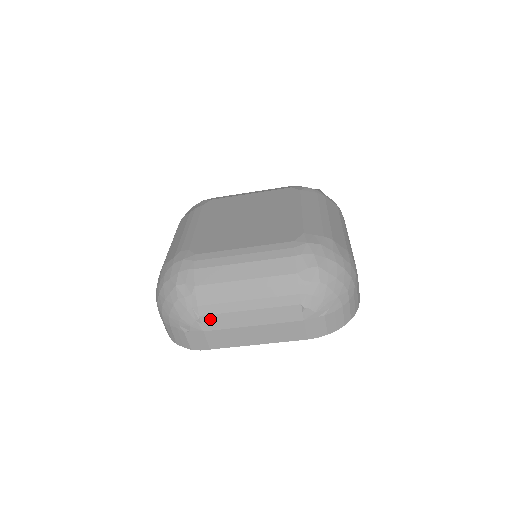
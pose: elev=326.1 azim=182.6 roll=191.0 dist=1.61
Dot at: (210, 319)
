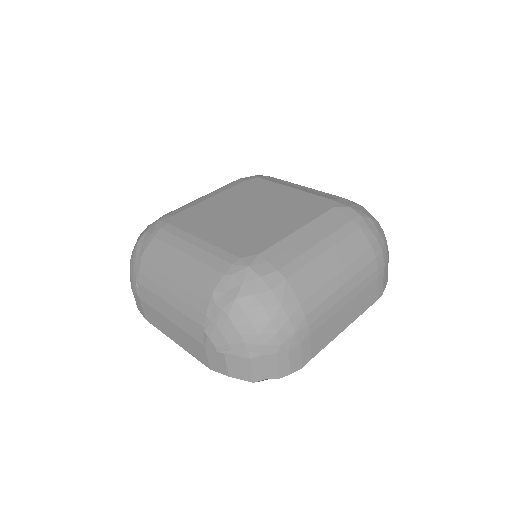
Dot at: (144, 290)
